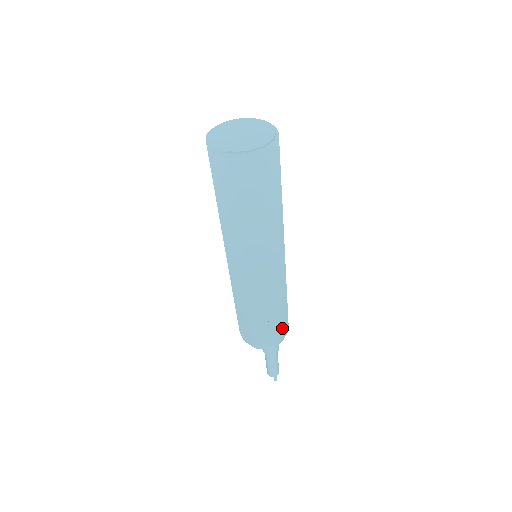
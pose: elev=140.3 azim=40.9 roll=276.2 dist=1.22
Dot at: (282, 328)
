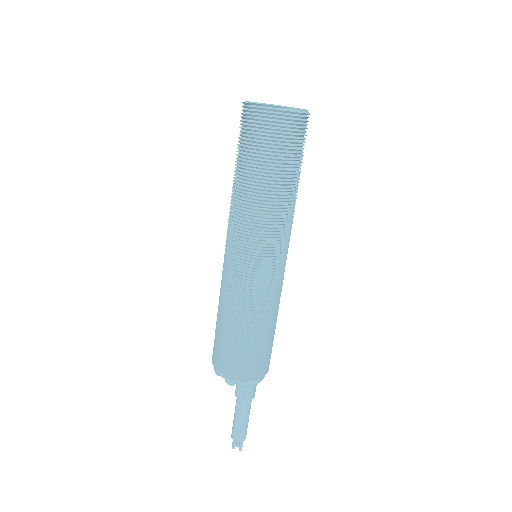
Dot at: (271, 350)
